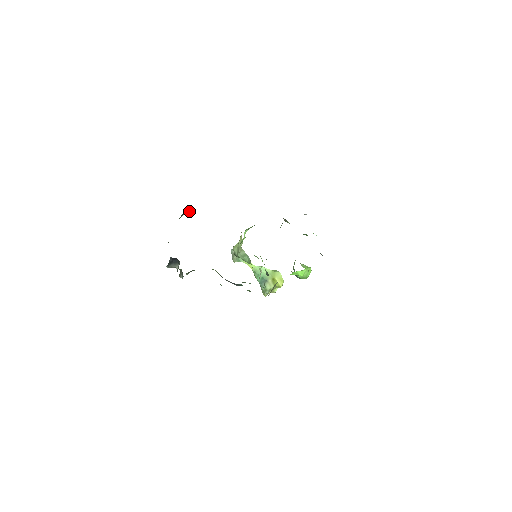
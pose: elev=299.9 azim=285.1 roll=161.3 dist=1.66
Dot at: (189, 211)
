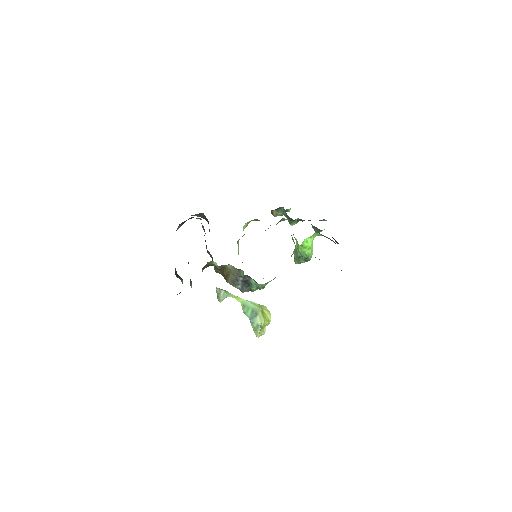
Dot at: occluded
